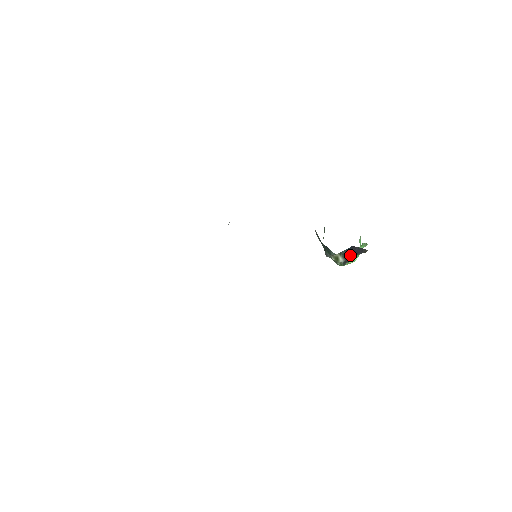
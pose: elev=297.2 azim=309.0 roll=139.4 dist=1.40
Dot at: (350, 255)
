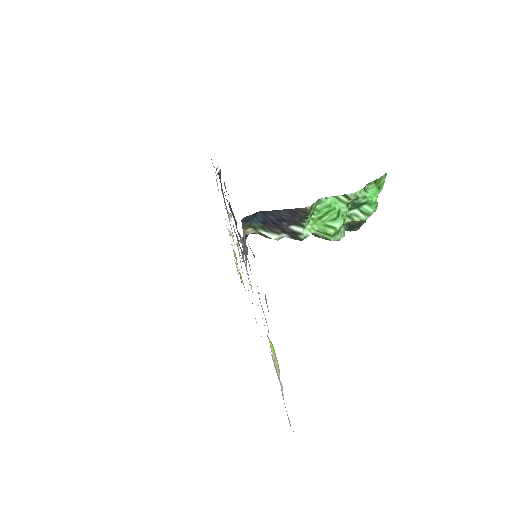
Dot at: (280, 224)
